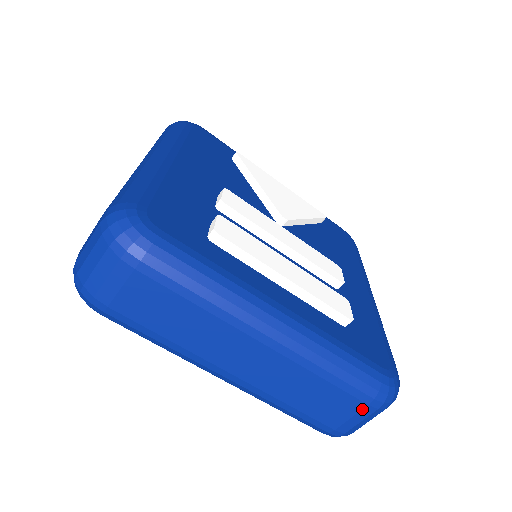
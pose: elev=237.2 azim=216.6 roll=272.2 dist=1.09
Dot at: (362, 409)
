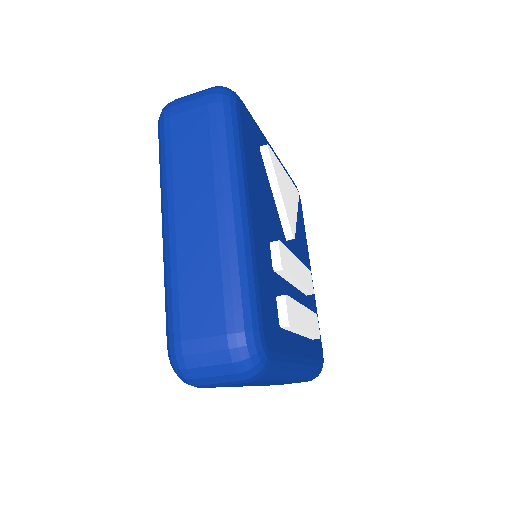
Dot at: occluded
